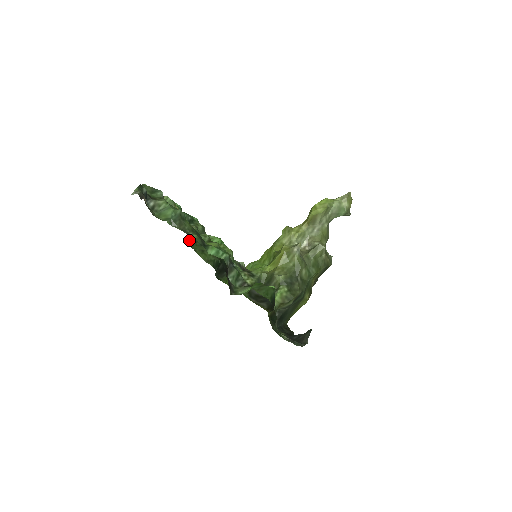
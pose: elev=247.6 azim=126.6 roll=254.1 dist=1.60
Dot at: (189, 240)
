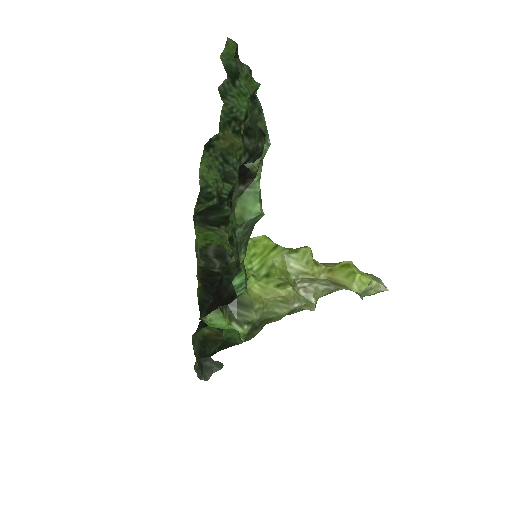
Dot at: (212, 145)
